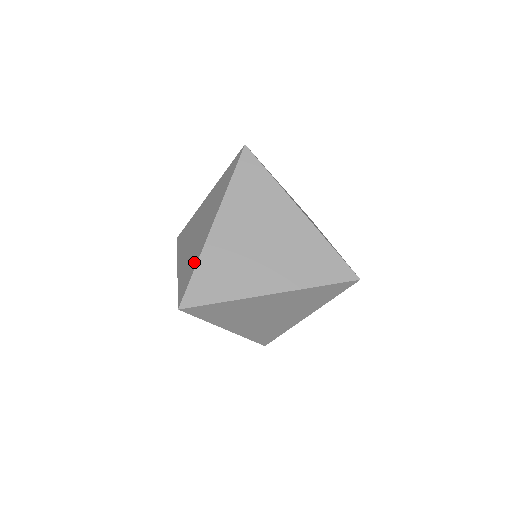
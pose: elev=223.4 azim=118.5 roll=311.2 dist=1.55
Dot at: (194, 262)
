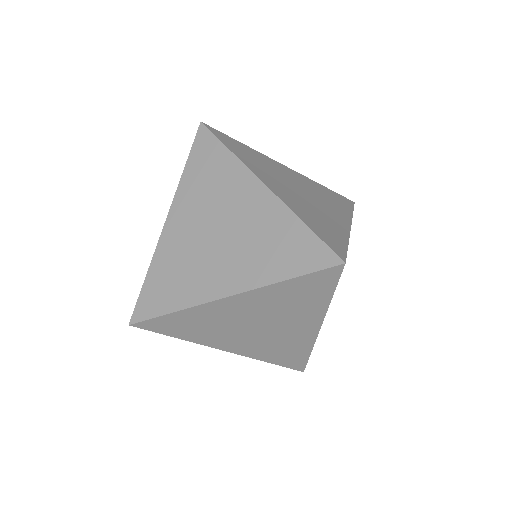
Dot at: (178, 298)
